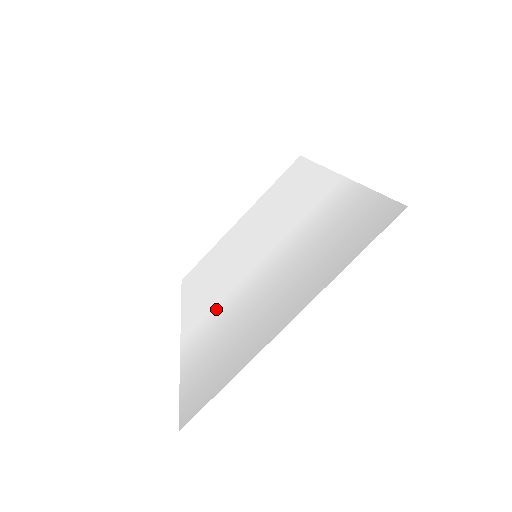
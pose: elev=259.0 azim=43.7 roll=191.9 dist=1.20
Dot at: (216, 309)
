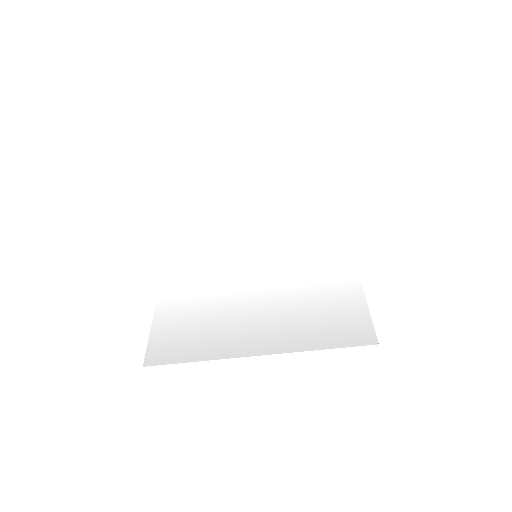
Dot at: (205, 276)
